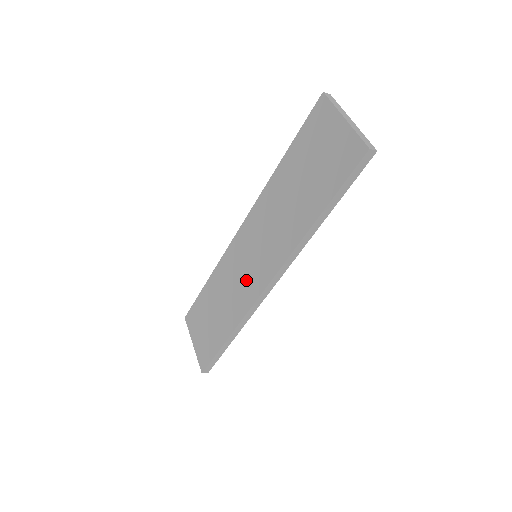
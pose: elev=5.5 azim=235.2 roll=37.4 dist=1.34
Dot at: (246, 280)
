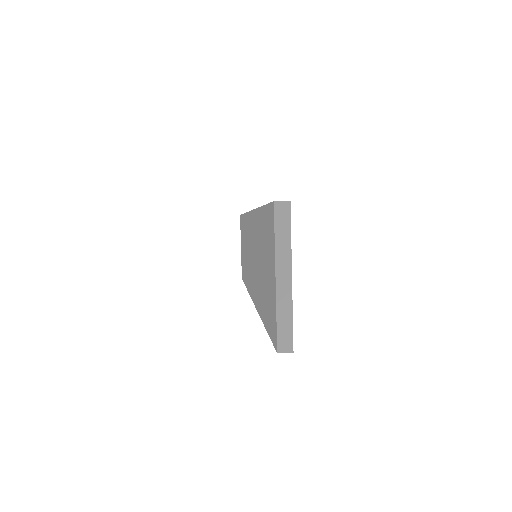
Dot at: (249, 268)
